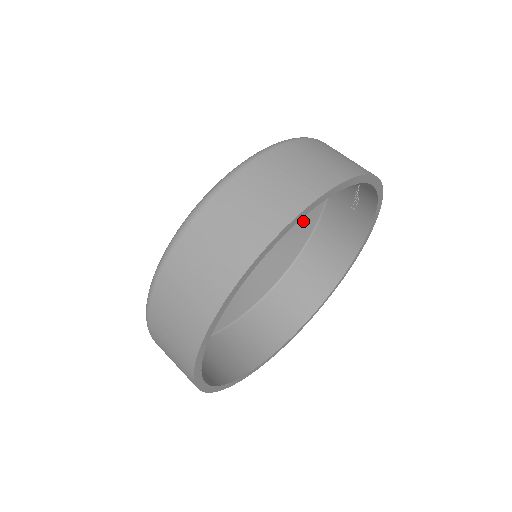
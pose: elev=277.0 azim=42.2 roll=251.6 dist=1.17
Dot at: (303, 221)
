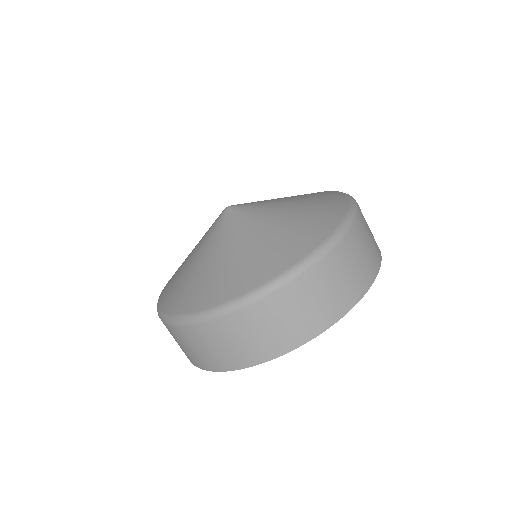
Dot at: occluded
